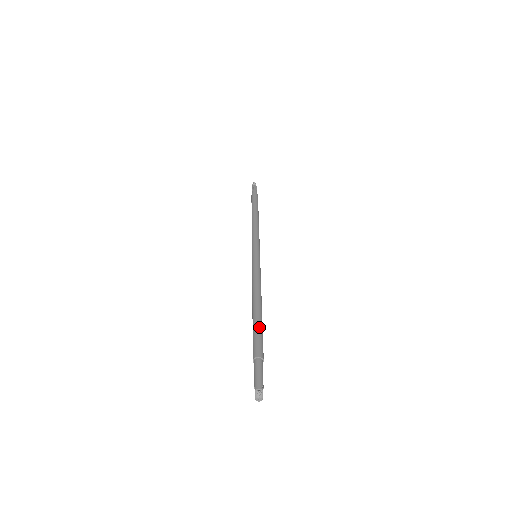
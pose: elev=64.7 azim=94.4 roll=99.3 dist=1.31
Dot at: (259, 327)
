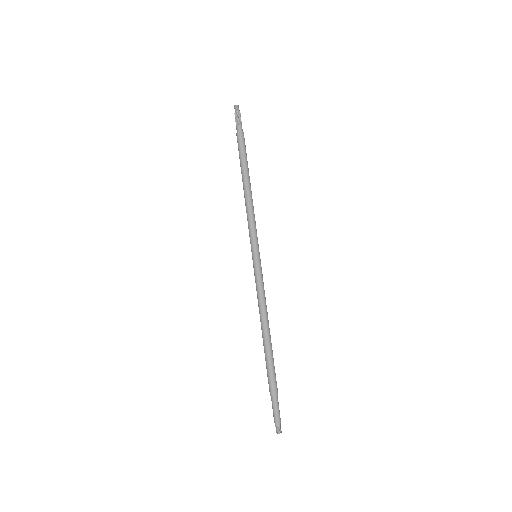
Dot at: (270, 362)
